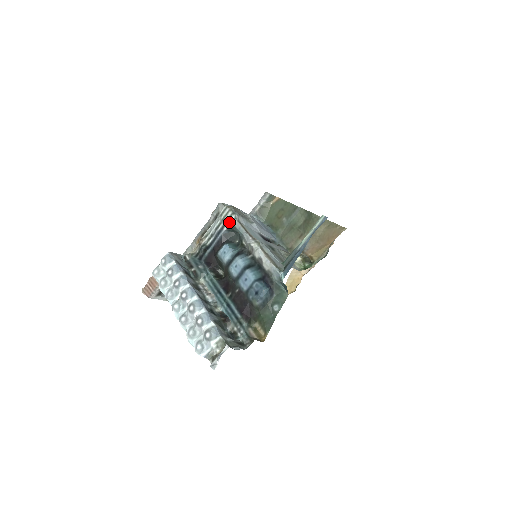
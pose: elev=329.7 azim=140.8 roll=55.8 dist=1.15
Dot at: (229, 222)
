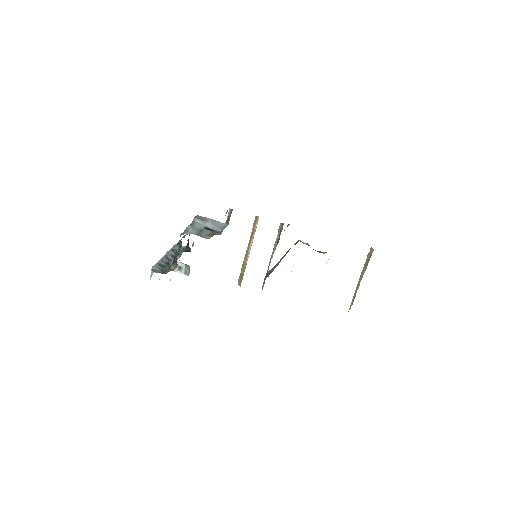
Dot at: occluded
